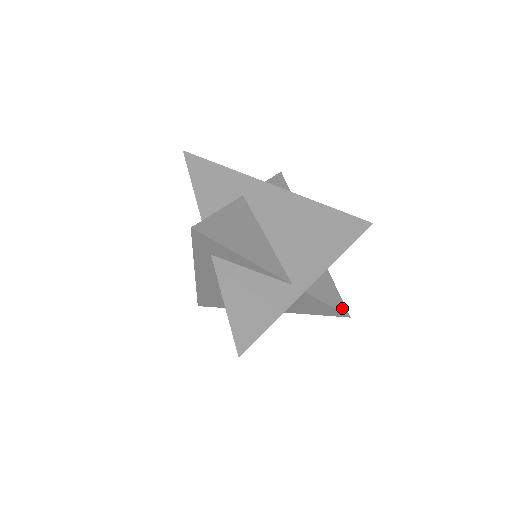
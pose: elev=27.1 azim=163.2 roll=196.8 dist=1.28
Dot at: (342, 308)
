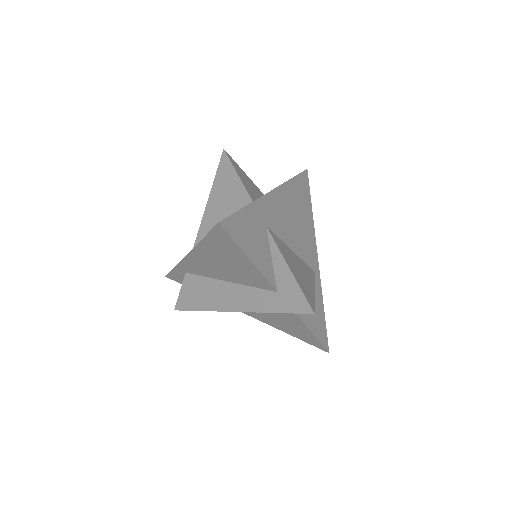
Dot at: occluded
